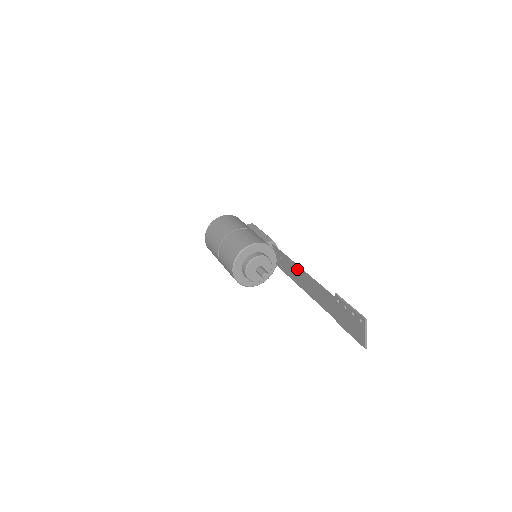
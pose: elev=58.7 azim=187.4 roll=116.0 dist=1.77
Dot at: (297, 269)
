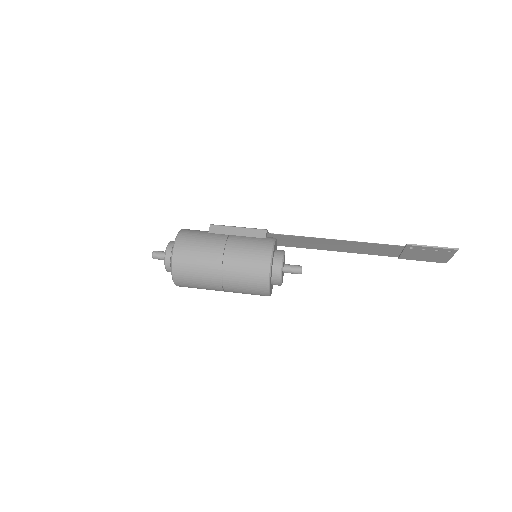
Dot at: (326, 241)
